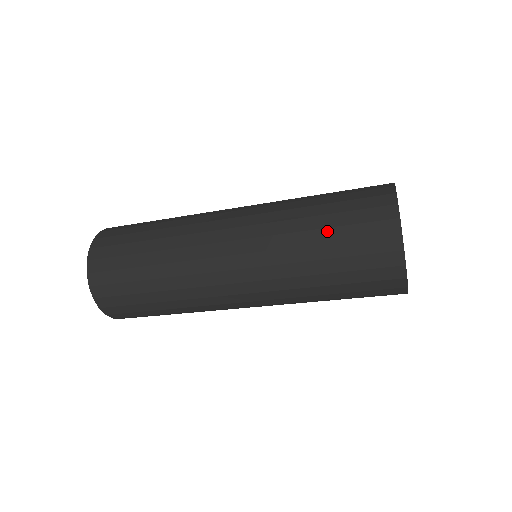
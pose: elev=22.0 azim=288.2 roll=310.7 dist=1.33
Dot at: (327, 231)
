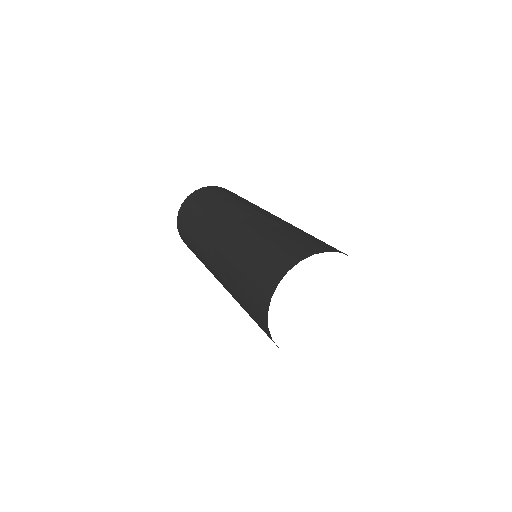
Dot at: occluded
